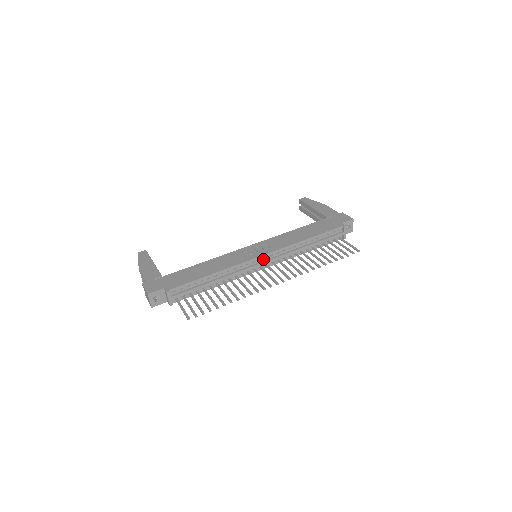
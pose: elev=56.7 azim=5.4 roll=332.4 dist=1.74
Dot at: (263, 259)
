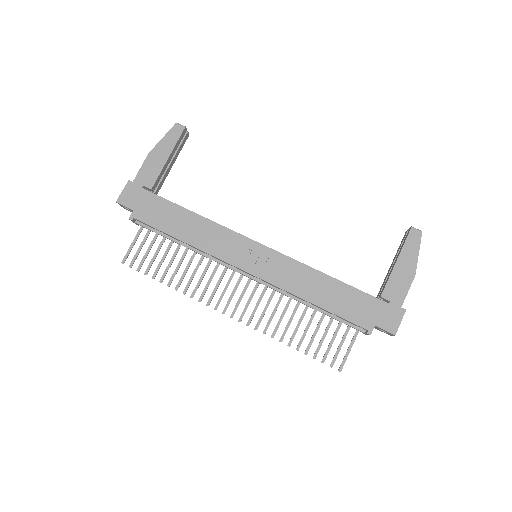
Dot at: (248, 273)
